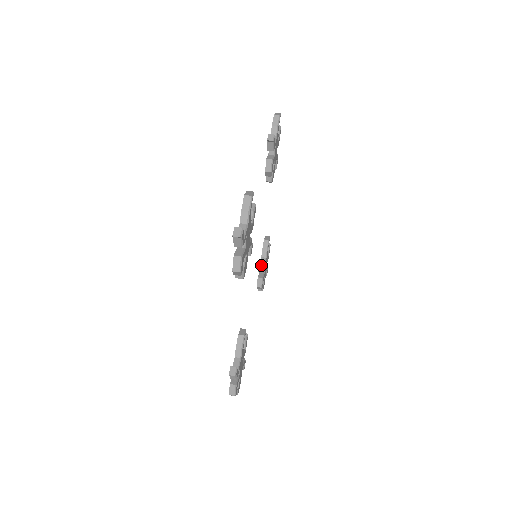
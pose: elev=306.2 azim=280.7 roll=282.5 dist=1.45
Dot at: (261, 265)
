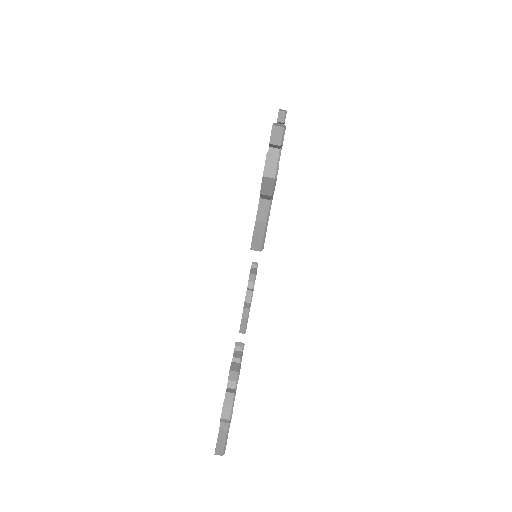
Dot at: occluded
